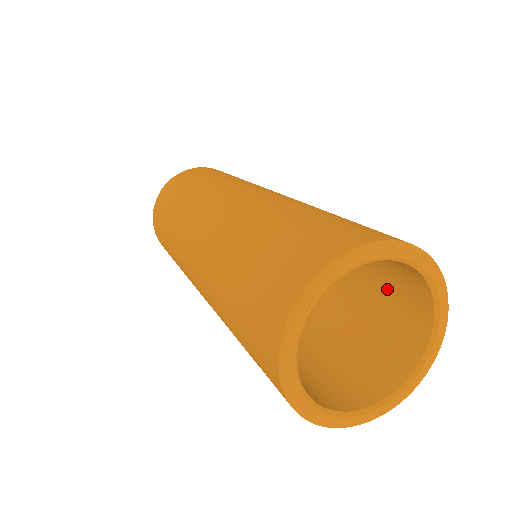
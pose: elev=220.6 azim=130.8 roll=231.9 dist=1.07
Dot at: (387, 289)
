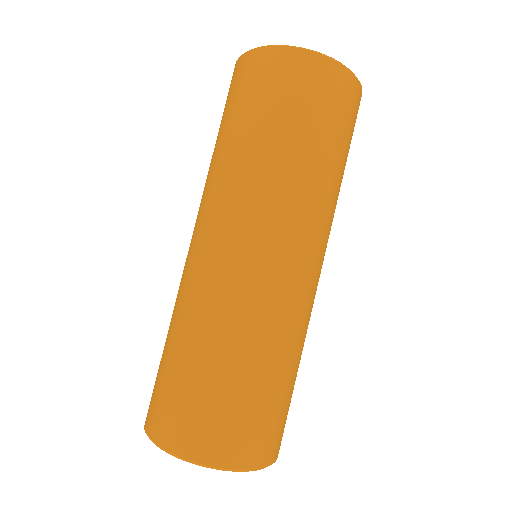
Dot at: occluded
